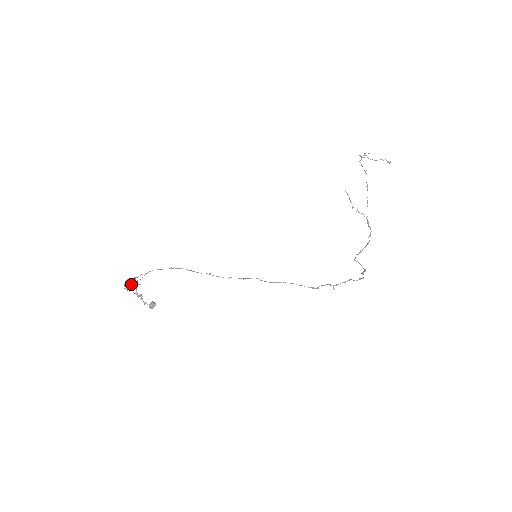
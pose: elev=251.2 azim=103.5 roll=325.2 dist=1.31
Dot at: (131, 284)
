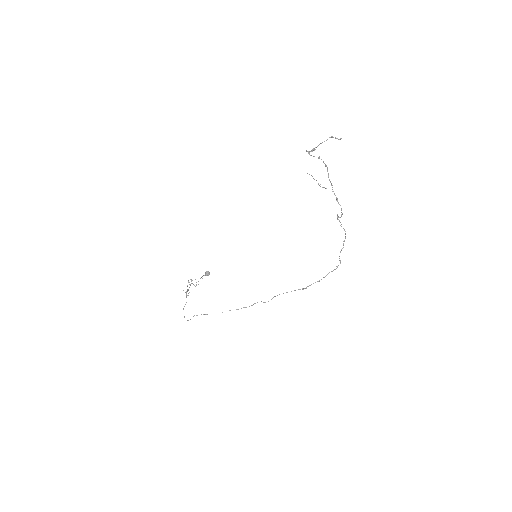
Dot at: occluded
